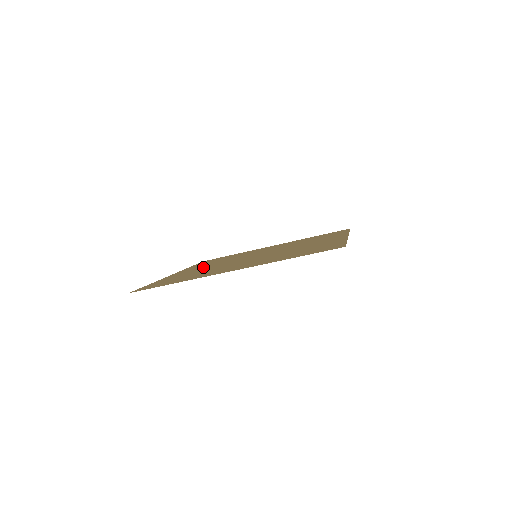
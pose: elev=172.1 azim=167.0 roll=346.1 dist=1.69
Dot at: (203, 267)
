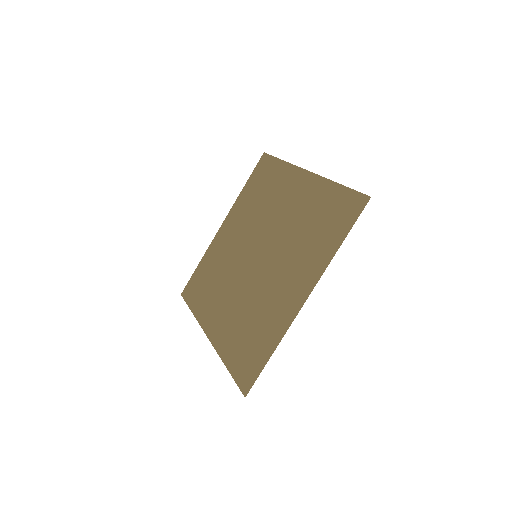
Dot at: (225, 307)
